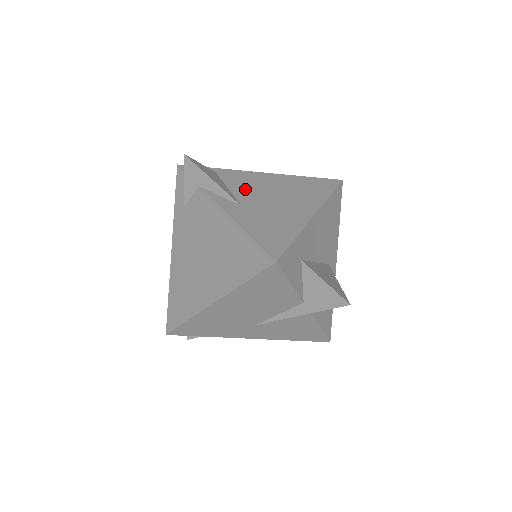
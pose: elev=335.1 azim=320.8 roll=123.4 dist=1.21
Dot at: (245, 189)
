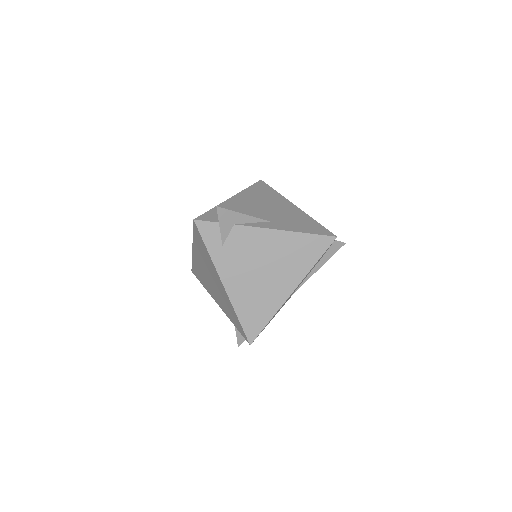
Dot at: (250, 212)
